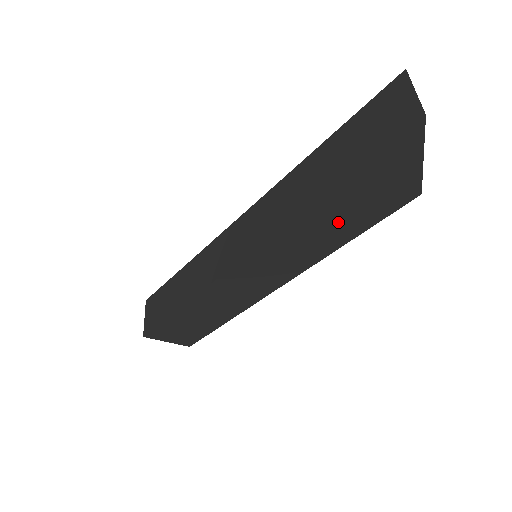
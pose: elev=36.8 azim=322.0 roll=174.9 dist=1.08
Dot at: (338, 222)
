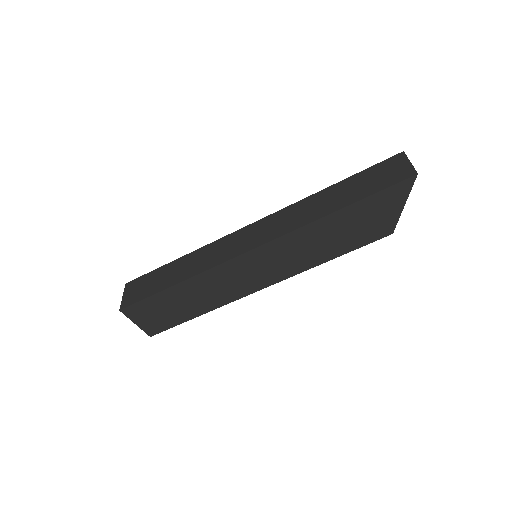
Dot at: (334, 238)
